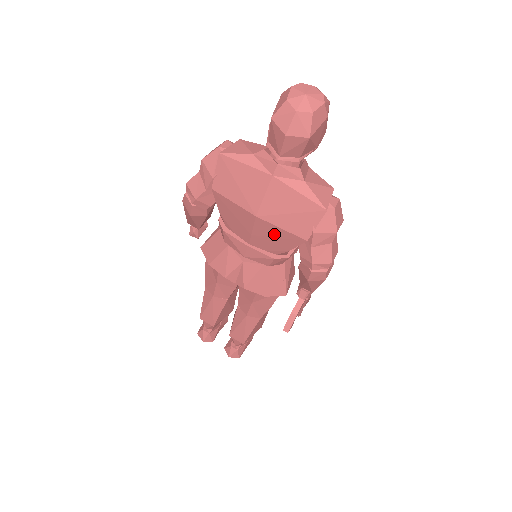
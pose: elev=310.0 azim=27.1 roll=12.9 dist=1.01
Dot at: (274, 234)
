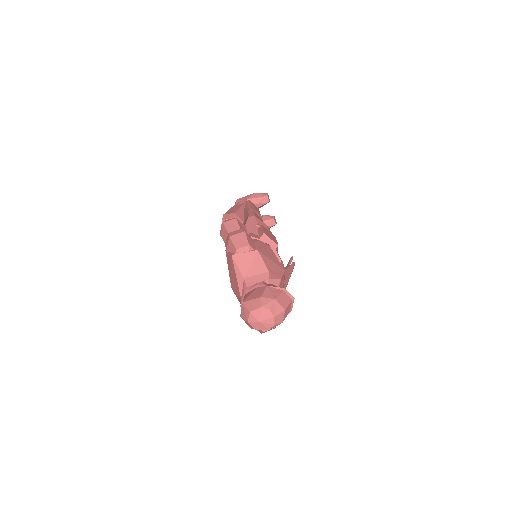
Dot at: occluded
